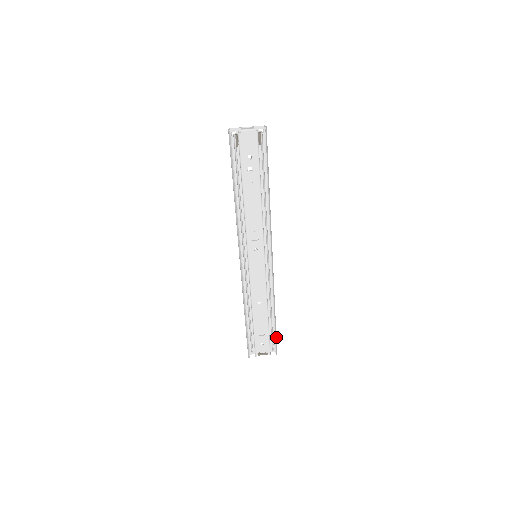
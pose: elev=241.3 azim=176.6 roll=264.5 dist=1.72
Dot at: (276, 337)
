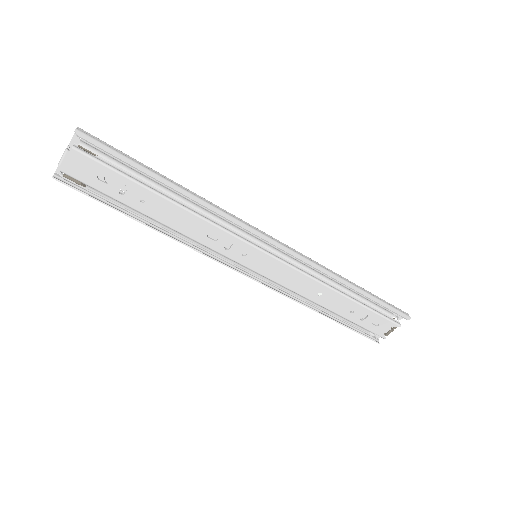
Dot at: (387, 304)
